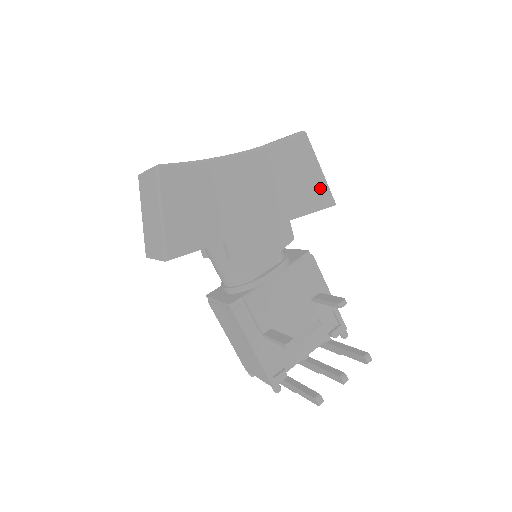
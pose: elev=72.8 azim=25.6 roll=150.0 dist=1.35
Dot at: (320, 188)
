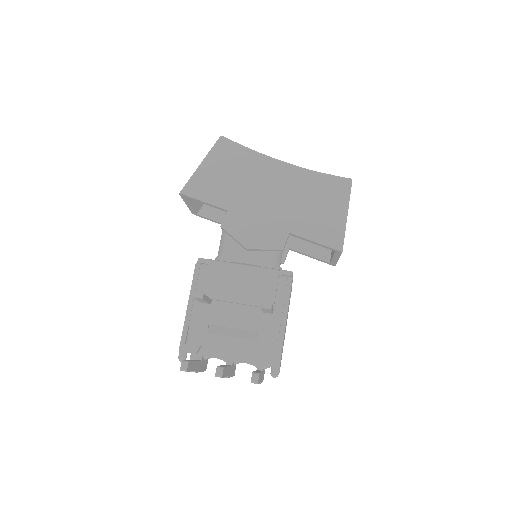
Dot at: (336, 228)
